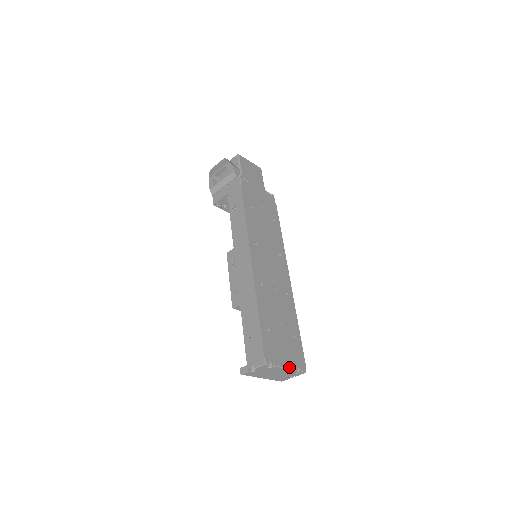
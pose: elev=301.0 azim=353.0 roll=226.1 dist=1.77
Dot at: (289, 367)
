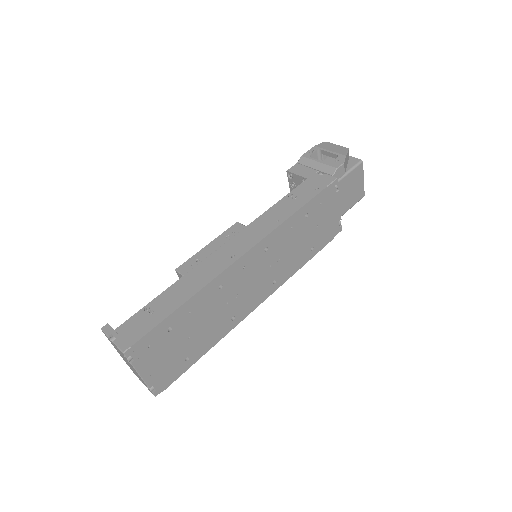
Dot at: (144, 377)
